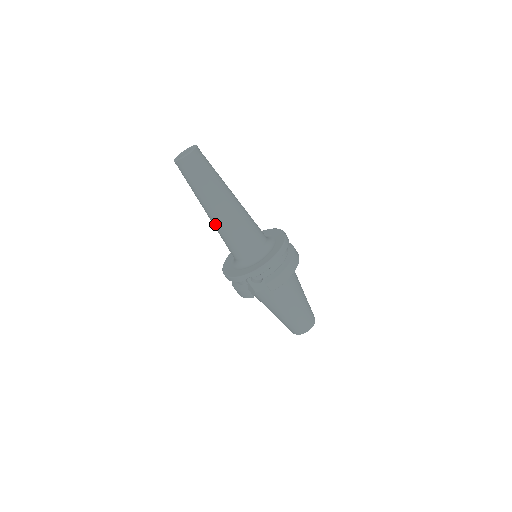
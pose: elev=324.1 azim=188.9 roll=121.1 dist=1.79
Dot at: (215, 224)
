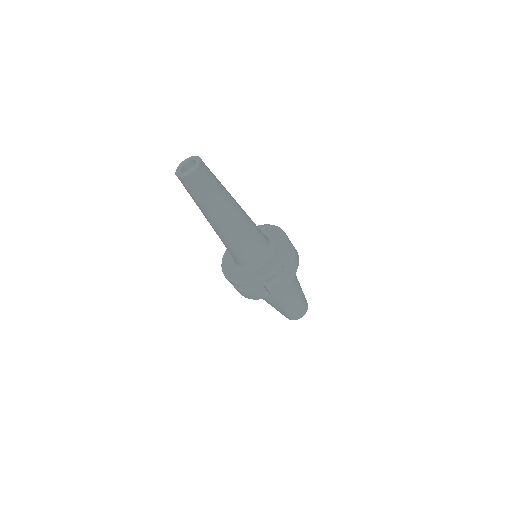
Dot at: (224, 234)
